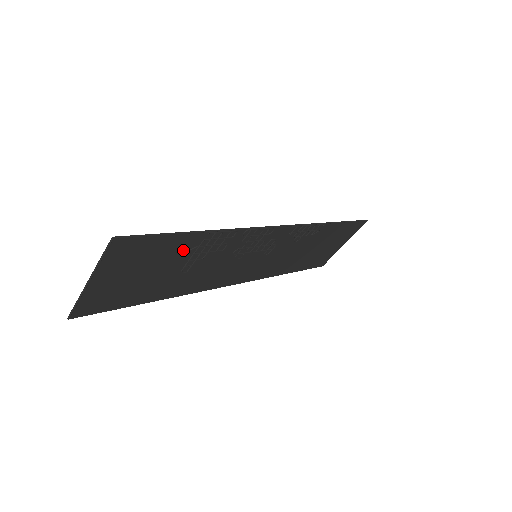
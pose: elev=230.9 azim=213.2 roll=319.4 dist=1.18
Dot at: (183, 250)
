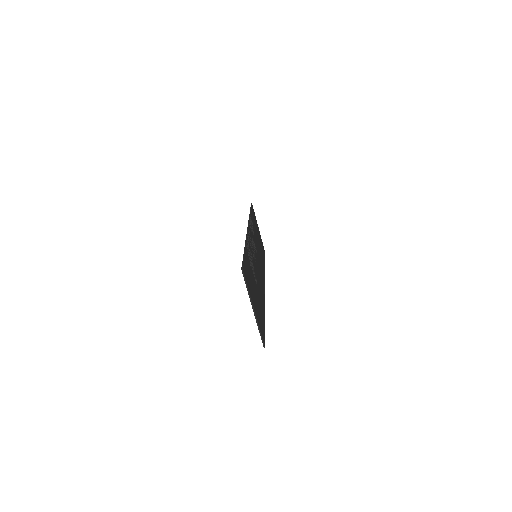
Dot at: (249, 266)
